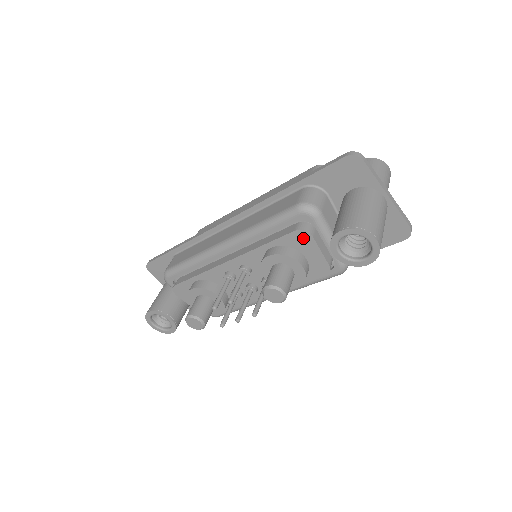
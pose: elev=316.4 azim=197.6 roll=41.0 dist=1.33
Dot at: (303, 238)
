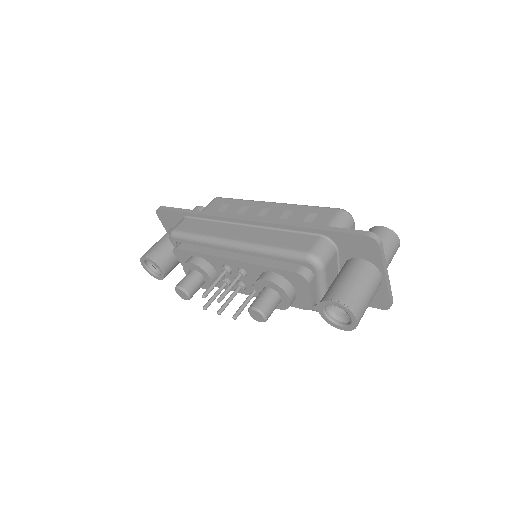
Dot at: (301, 280)
